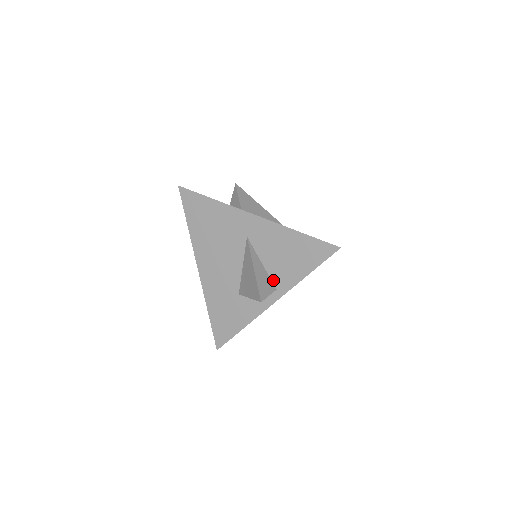
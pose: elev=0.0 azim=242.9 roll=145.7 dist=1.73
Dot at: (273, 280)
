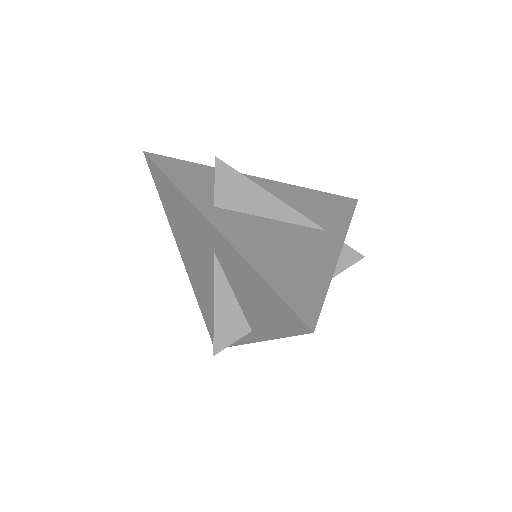
Dot at: (247, 318)
